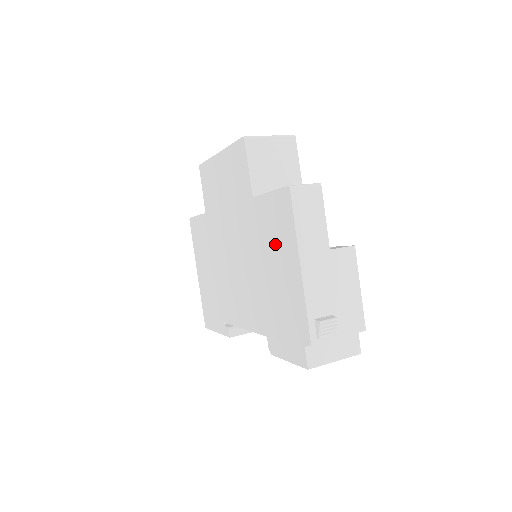
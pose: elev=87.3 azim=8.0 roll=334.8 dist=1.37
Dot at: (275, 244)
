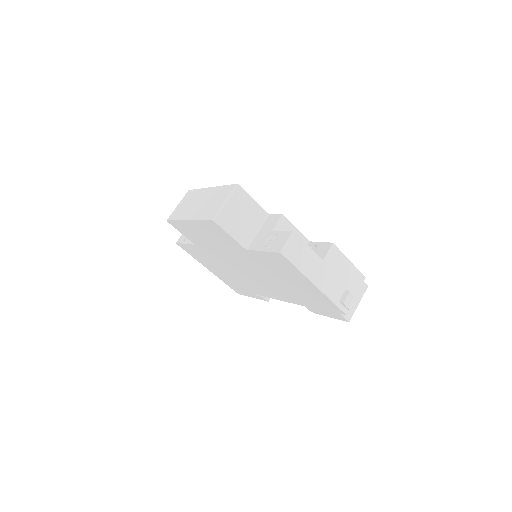
Dot at: (285, 273)
